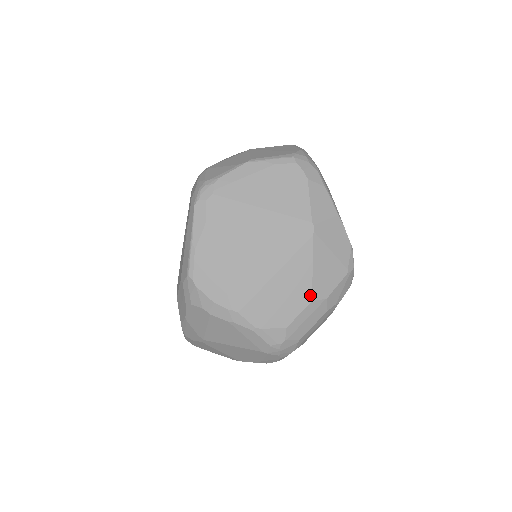
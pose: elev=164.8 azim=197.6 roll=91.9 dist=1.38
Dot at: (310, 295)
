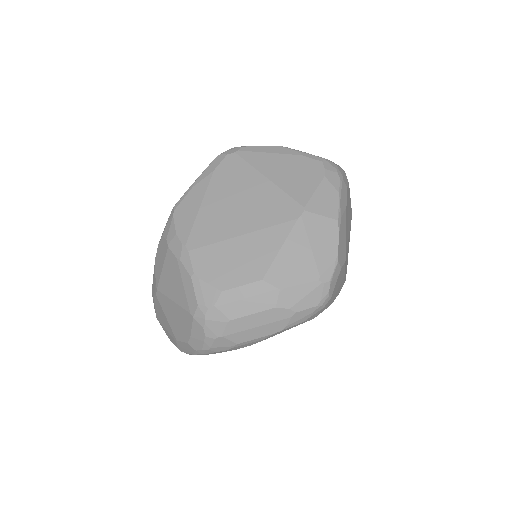
Dot at: (264, 273)
